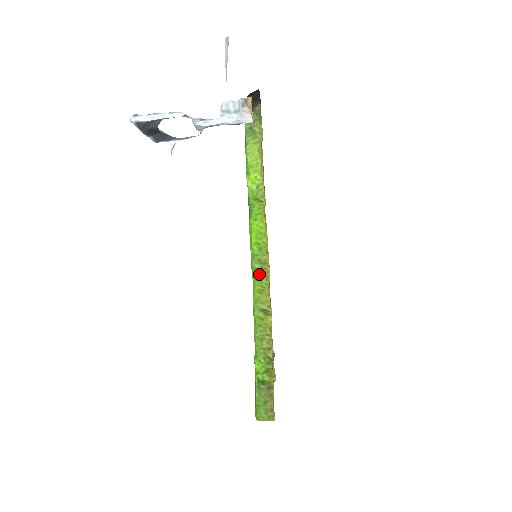
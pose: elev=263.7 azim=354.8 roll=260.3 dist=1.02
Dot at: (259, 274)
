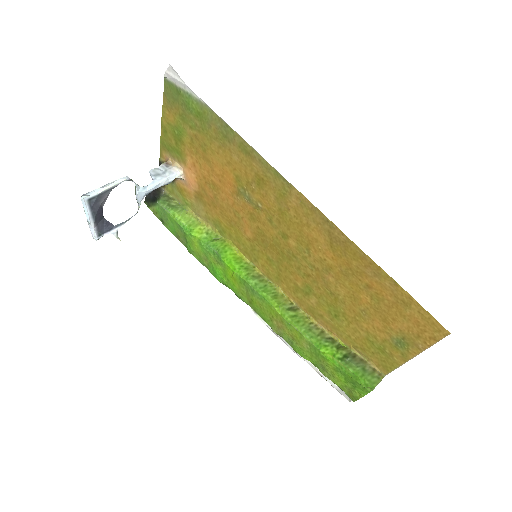
Dot at: (262, 286)
